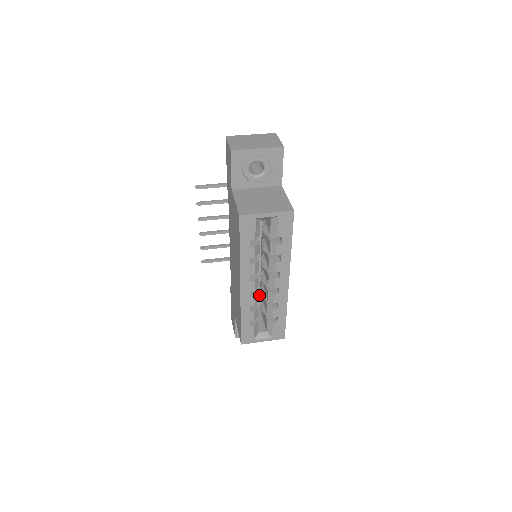
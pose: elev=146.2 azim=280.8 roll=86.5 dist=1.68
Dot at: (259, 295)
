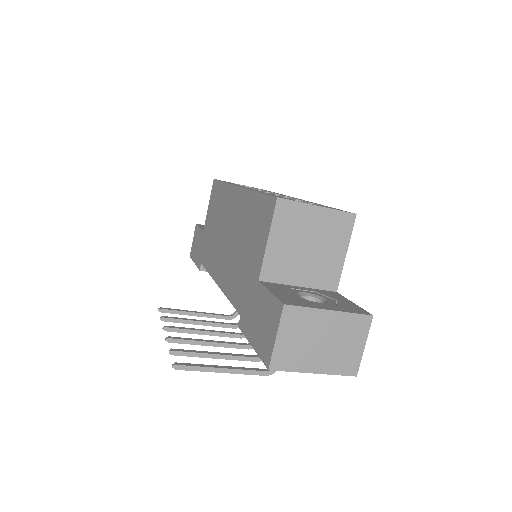
Dot at: occluded
